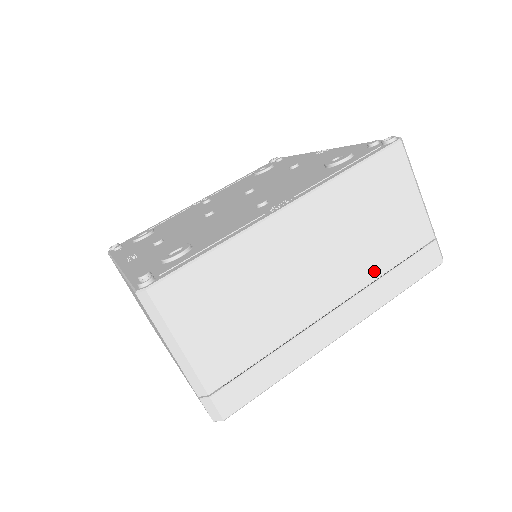
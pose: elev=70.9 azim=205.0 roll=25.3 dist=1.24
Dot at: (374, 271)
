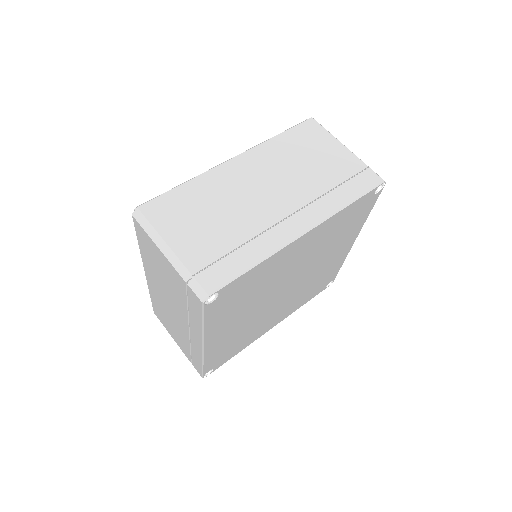
Dot at: (319, 189)
